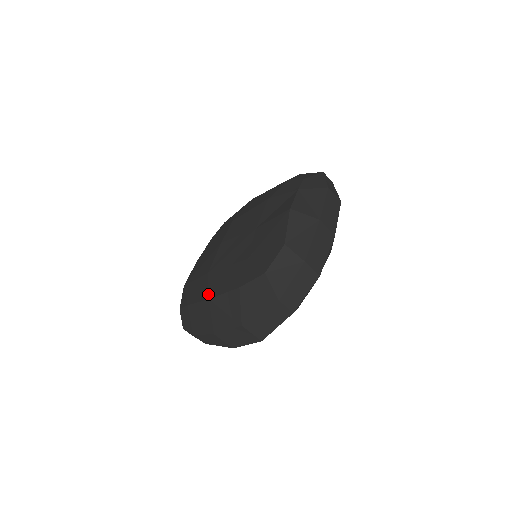
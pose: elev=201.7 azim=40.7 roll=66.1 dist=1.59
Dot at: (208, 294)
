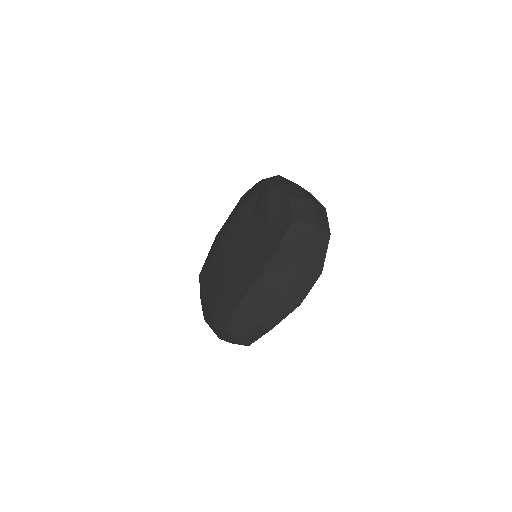
Dot at: (253, 277)
